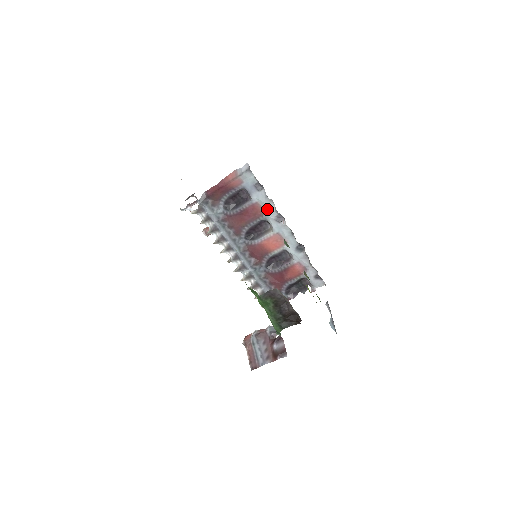
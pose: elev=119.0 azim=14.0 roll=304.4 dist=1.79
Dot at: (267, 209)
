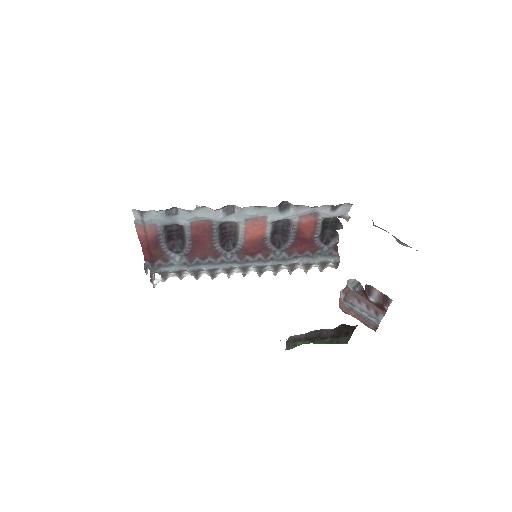
Dot at: (207, 217)
